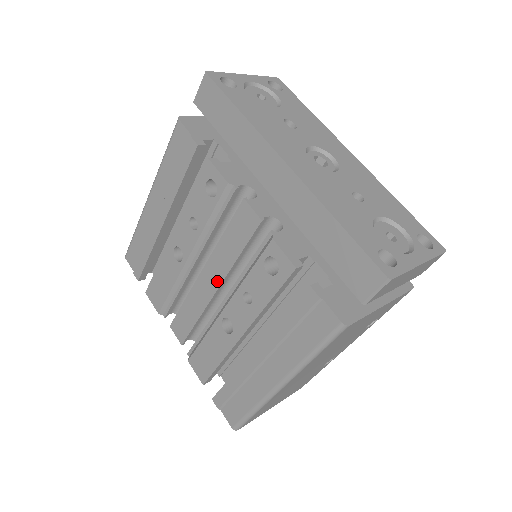
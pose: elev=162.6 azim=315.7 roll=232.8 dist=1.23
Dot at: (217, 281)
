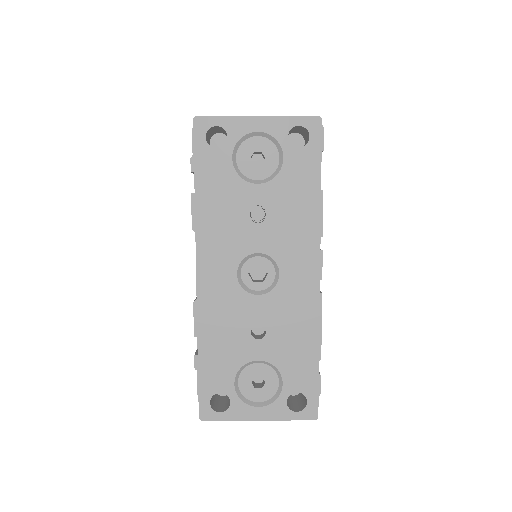
Dot at: occluded
